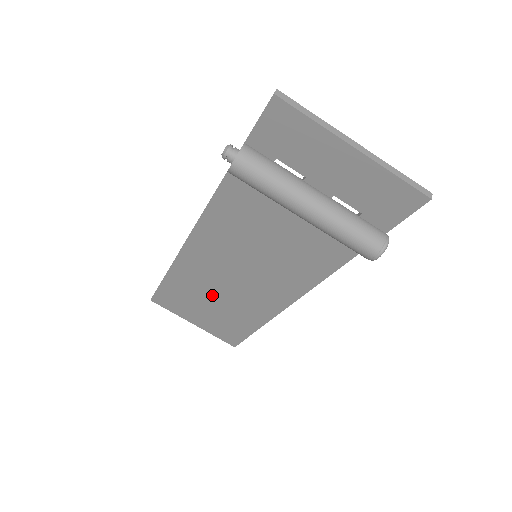
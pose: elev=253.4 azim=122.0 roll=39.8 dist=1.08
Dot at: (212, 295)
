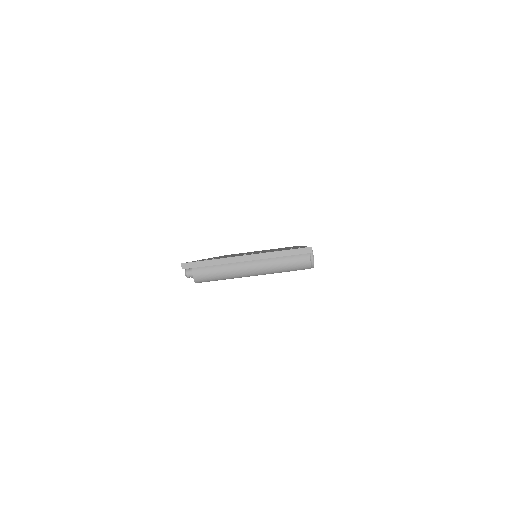
Dot at: occluded
